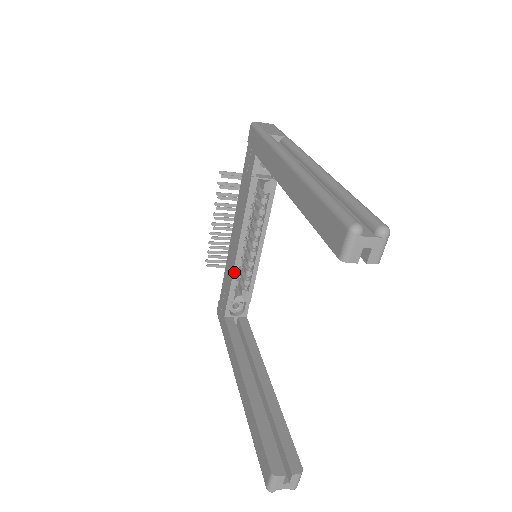
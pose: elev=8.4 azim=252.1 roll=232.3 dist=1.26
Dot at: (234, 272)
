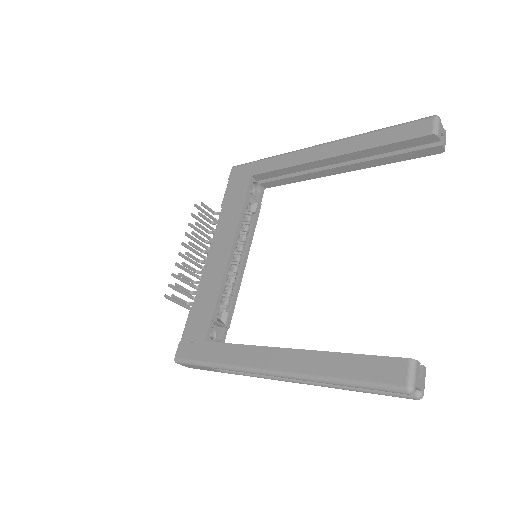
Dot at: (222, 283)
